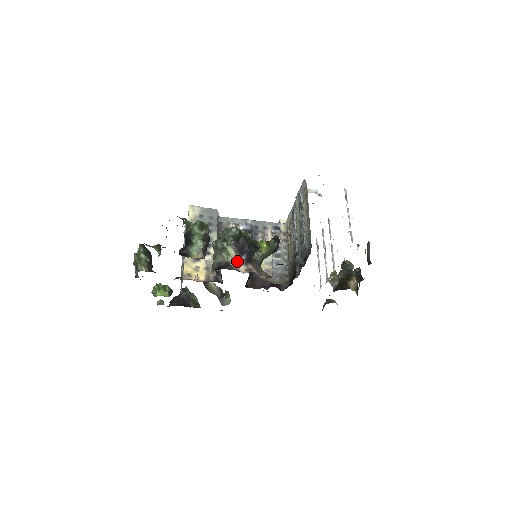
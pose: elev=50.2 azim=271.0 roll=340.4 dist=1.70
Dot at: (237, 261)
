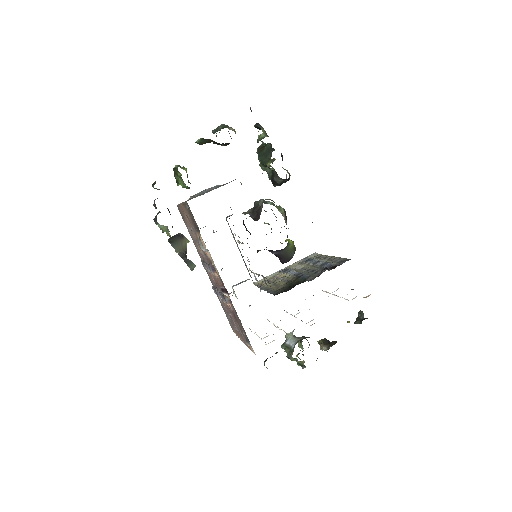
Dot at: (284, 219)
